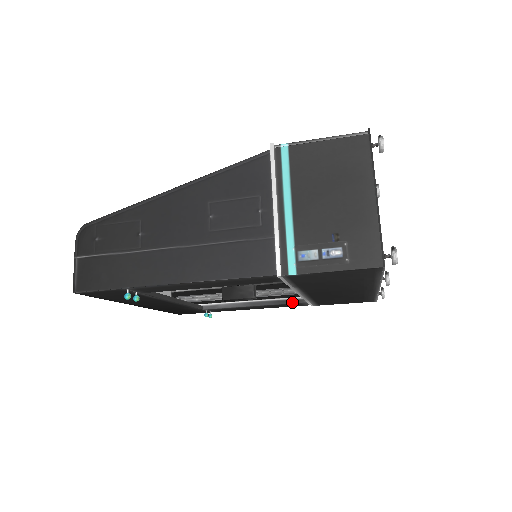
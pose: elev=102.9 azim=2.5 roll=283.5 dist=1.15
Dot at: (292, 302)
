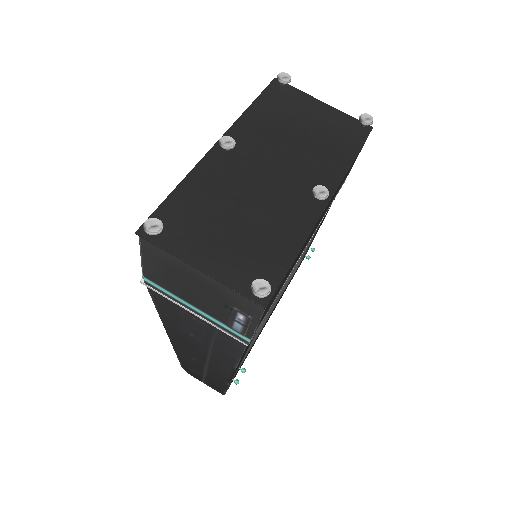
Dot at: occluded
